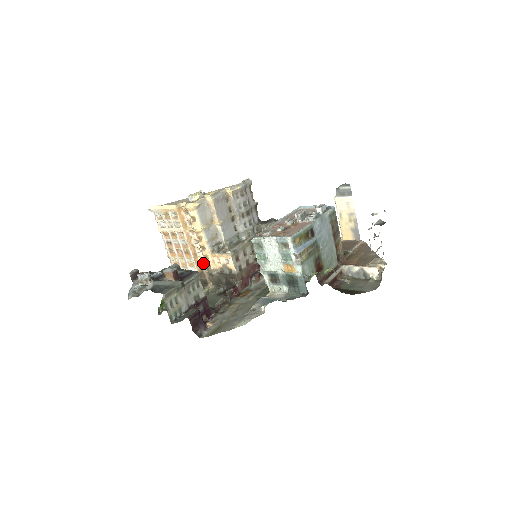
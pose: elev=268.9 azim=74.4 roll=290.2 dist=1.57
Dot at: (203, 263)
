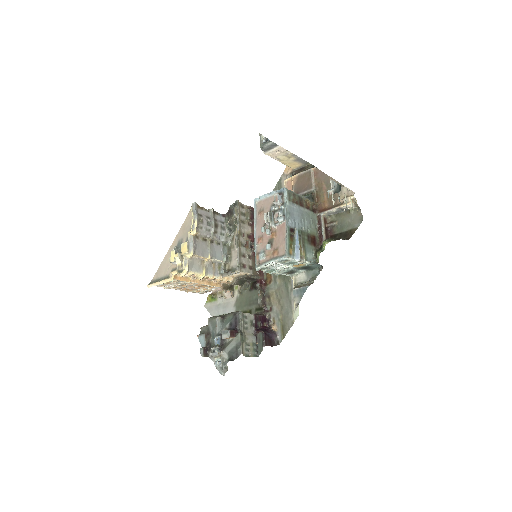
Dot at: occluded
